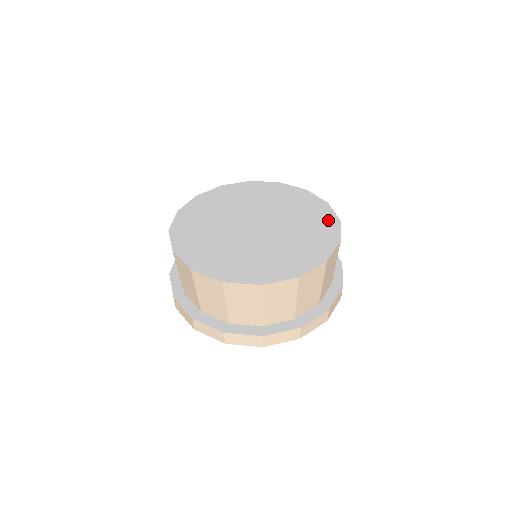
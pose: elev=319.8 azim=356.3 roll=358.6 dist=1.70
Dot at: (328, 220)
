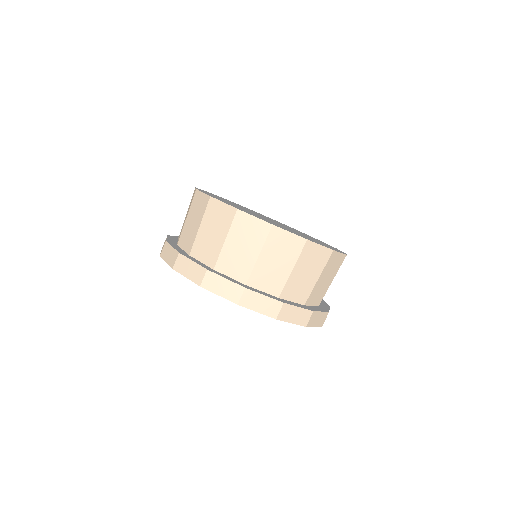
Dot at: occluded
